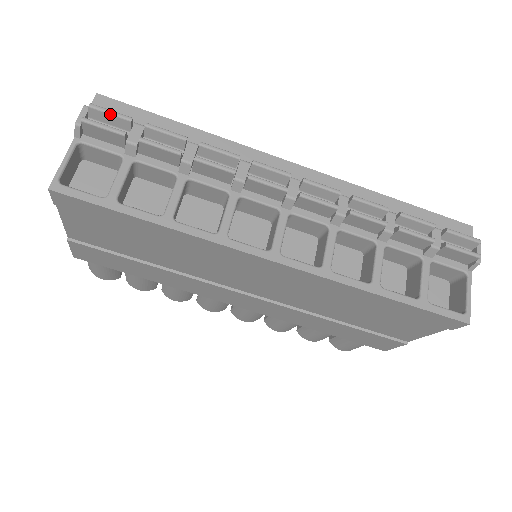
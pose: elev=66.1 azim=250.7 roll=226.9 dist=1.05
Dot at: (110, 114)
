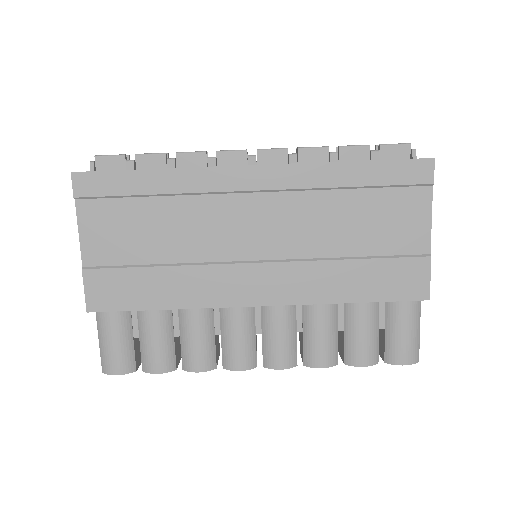
Dot at: occluded
